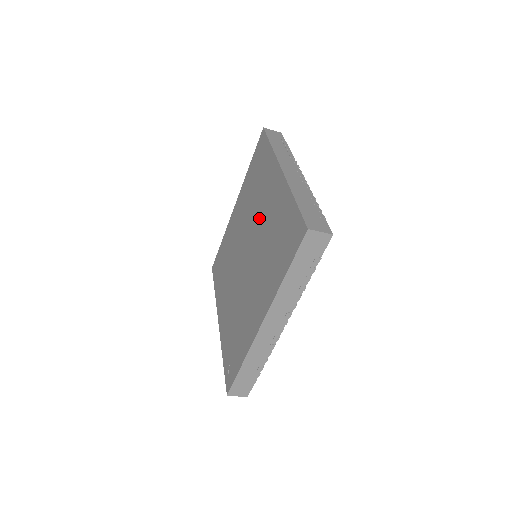
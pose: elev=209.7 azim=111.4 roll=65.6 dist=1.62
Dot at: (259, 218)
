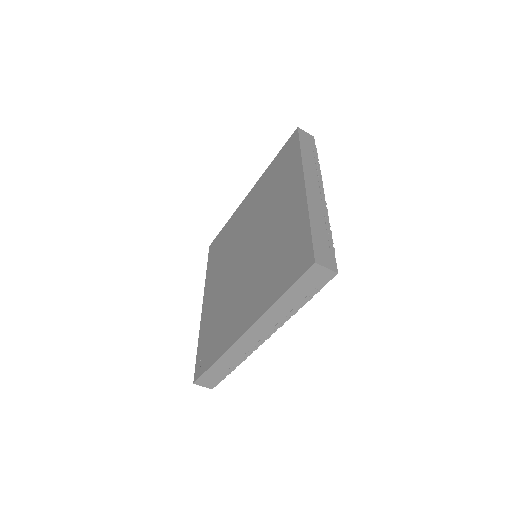
Dot at: (269, 222)
